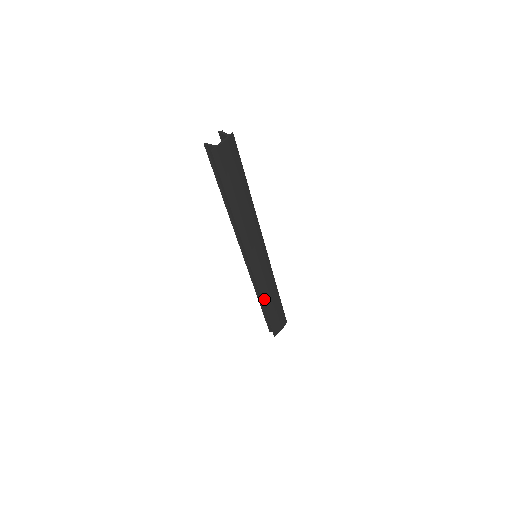
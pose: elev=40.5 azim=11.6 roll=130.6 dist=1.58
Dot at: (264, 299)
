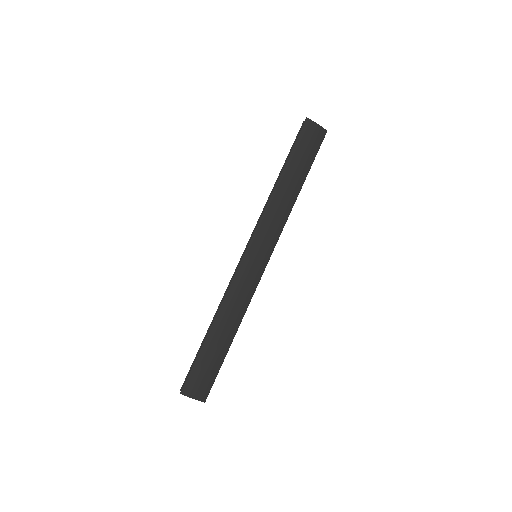
Dot at: (220, 313)
